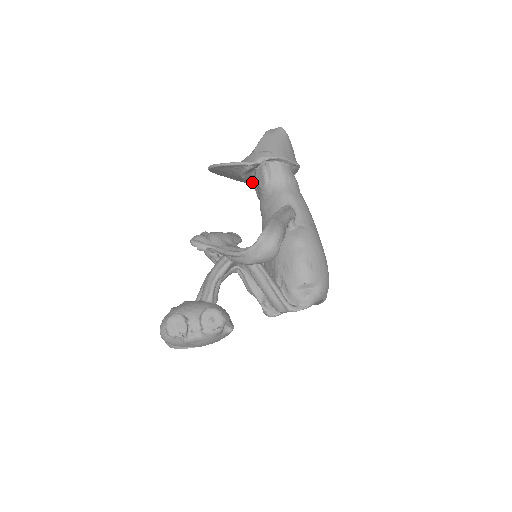
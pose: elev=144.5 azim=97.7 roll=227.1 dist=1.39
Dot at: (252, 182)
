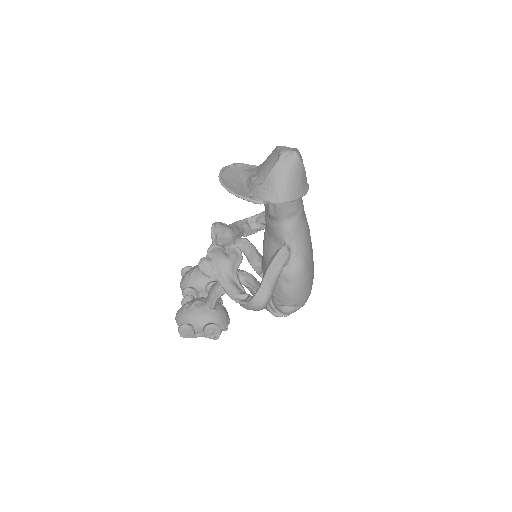
Dot at: occluded
